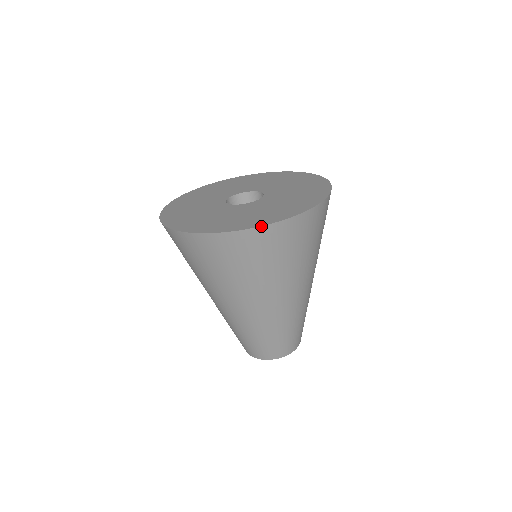
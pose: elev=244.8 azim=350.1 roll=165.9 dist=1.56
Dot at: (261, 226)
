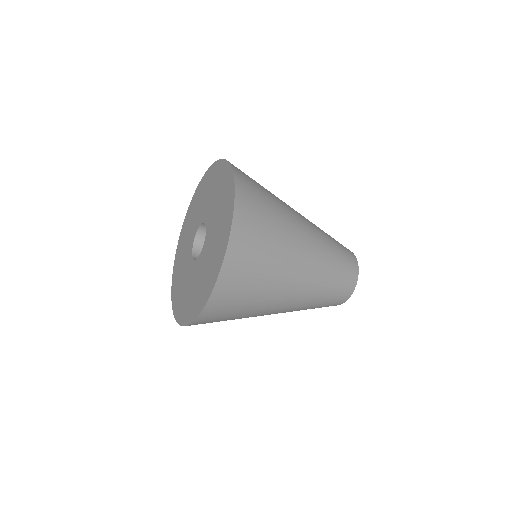
Dot at: (197, 317)
